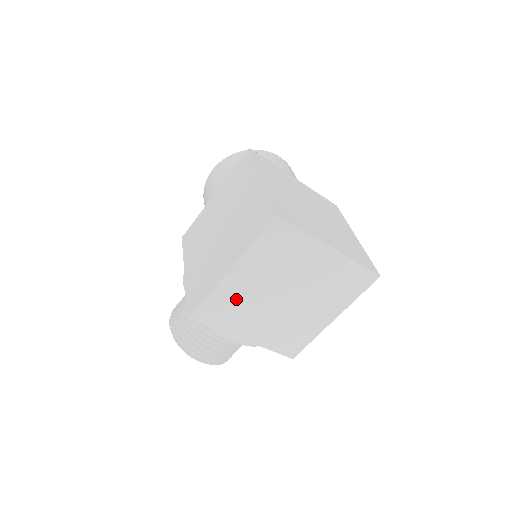
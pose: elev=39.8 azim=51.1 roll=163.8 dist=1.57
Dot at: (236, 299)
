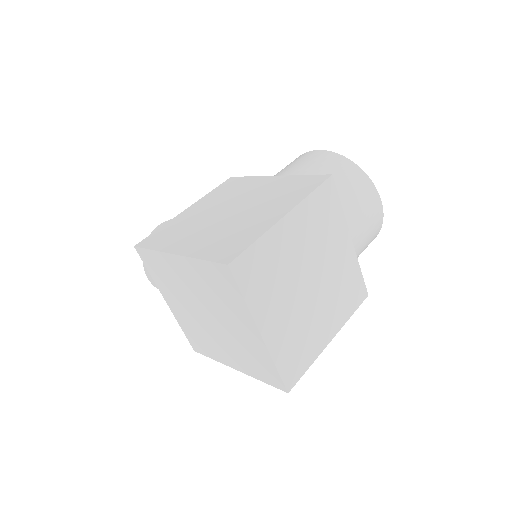
Dot at: (172, 276)
